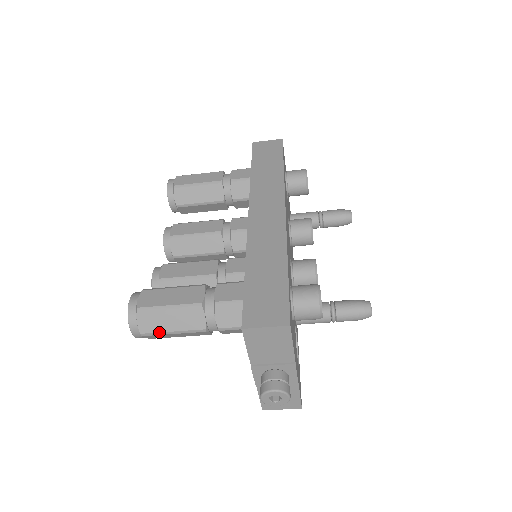
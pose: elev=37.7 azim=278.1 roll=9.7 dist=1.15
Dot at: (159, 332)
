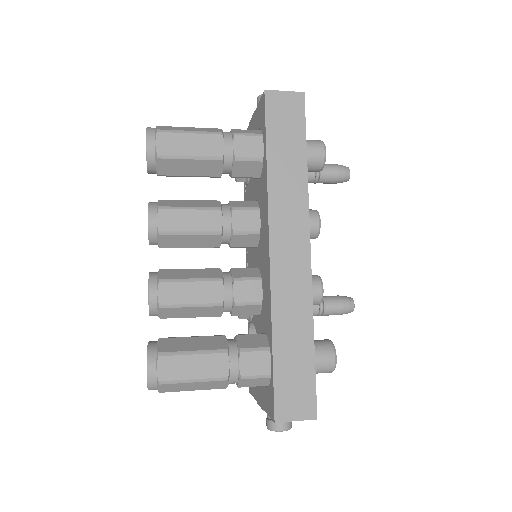
Dot at: (179, 391)
